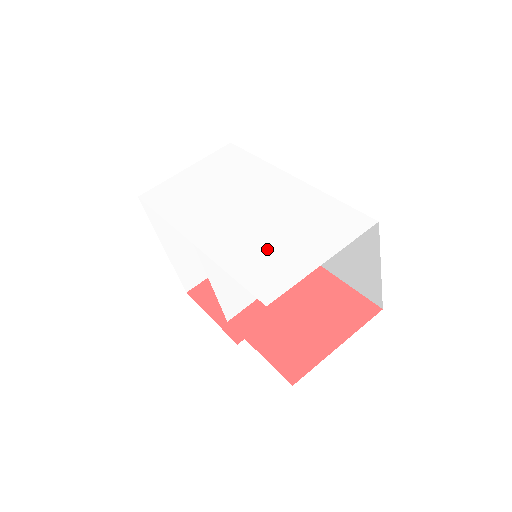
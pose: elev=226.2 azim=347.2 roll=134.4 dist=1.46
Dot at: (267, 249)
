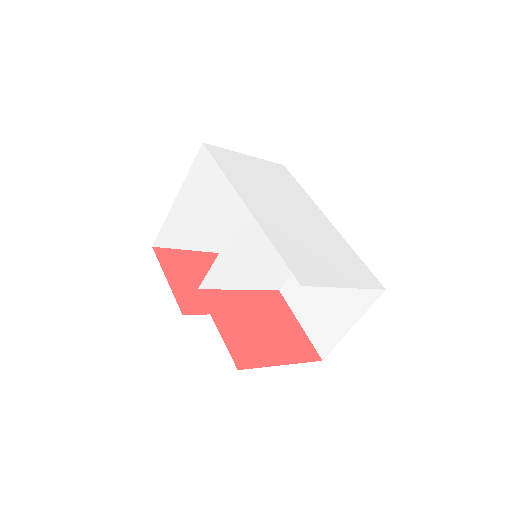
Dot at: (305, 251)
